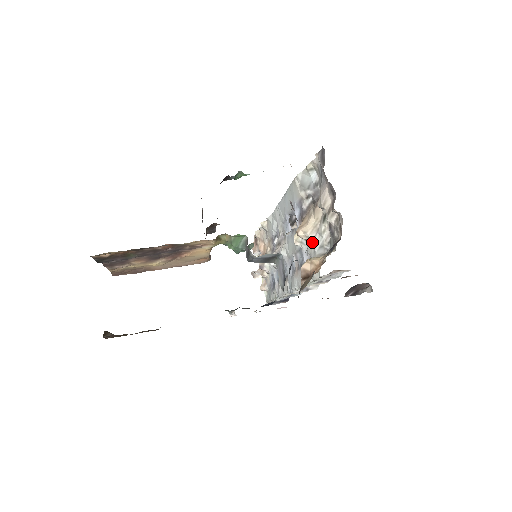
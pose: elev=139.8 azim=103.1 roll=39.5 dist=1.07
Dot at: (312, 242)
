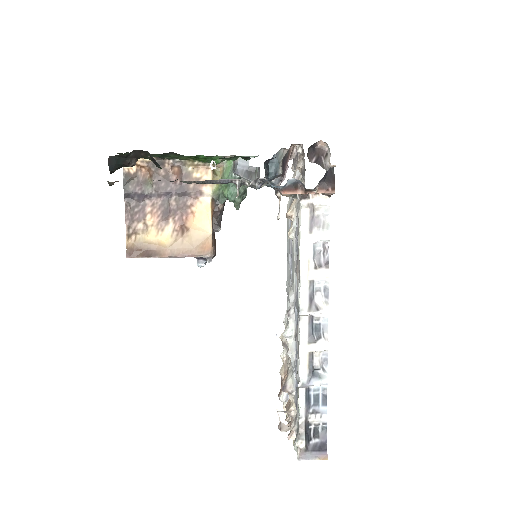
Dot at: (296, 206)
